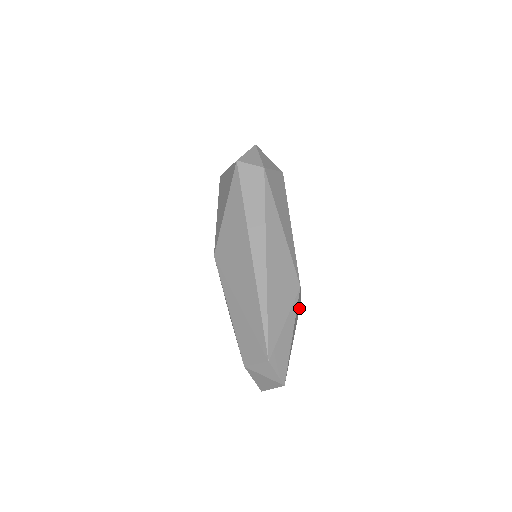
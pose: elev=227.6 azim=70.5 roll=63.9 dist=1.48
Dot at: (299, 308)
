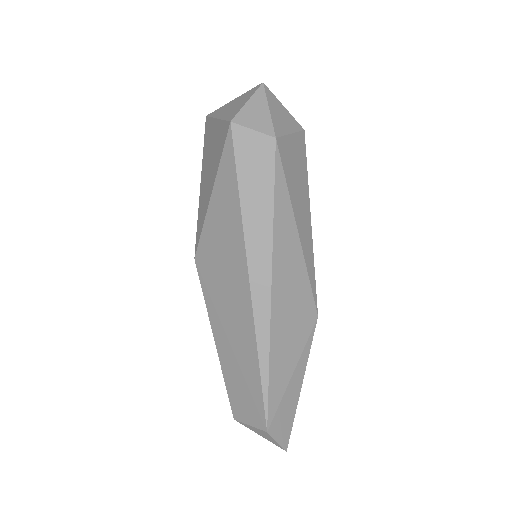
Dot at: occluded
